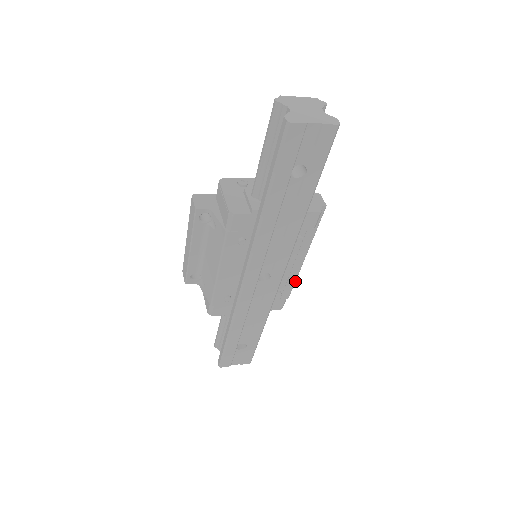
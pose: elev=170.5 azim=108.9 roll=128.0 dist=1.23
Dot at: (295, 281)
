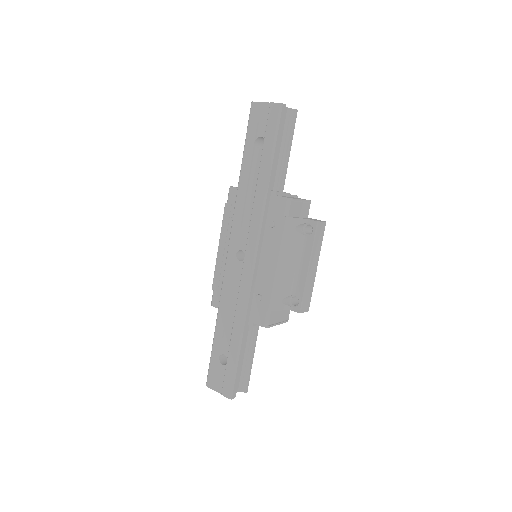
Dot at: (274, 286)
